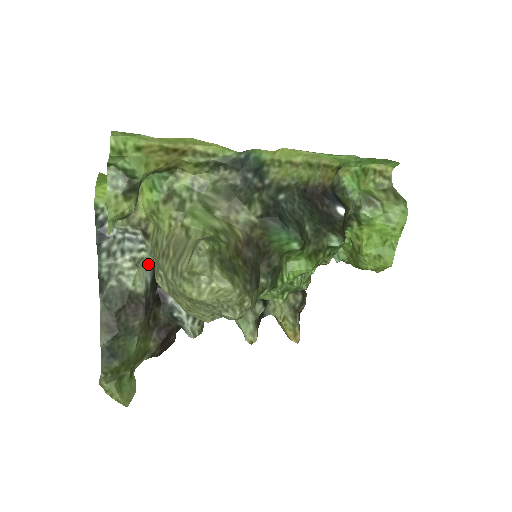
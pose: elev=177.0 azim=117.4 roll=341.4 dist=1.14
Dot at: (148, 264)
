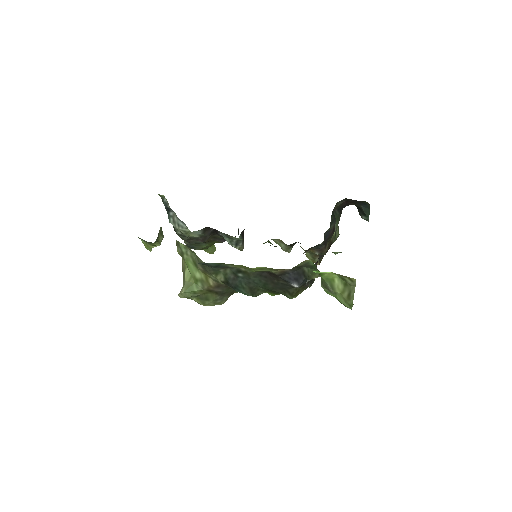
Dot at: (195, 231)
